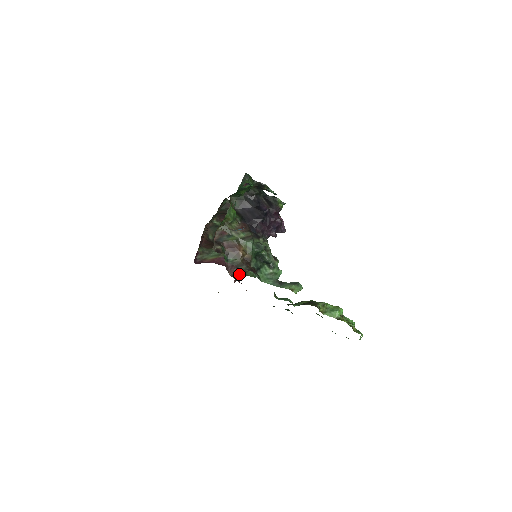
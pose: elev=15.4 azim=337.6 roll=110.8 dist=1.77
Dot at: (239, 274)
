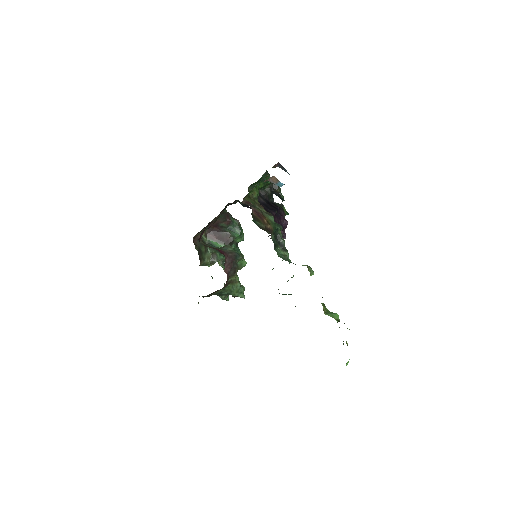
Dot at: (228, 282)
